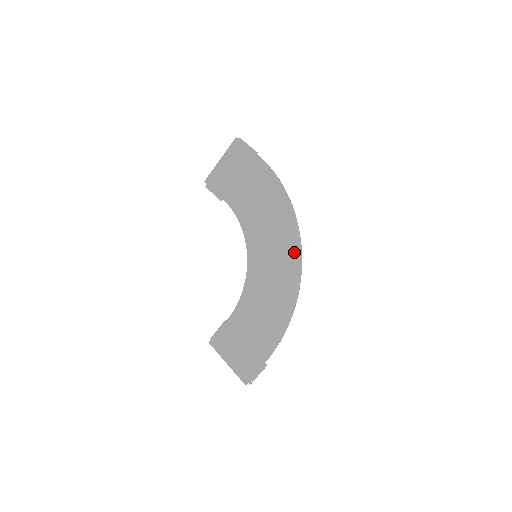
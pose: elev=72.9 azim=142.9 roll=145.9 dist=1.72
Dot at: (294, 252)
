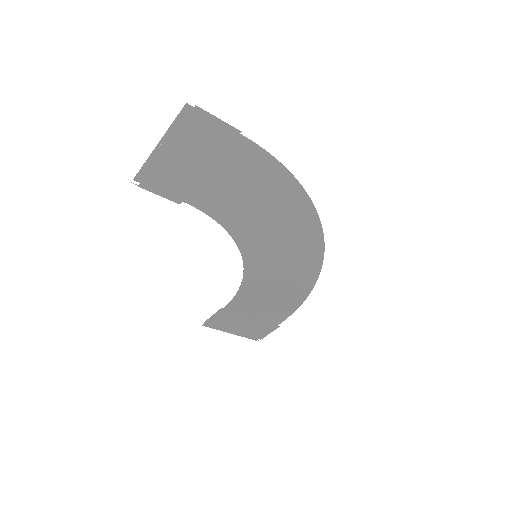
Dot at: (313, 247)
